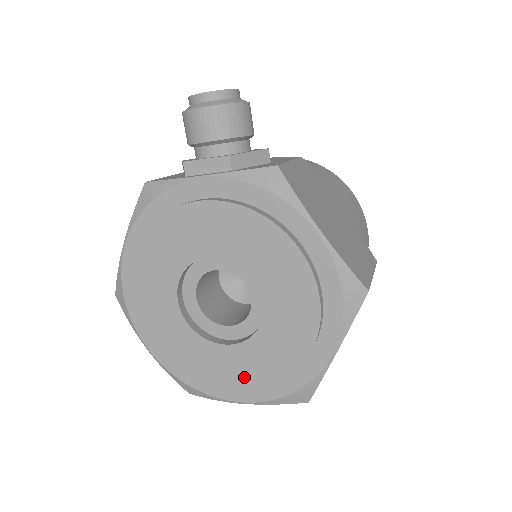
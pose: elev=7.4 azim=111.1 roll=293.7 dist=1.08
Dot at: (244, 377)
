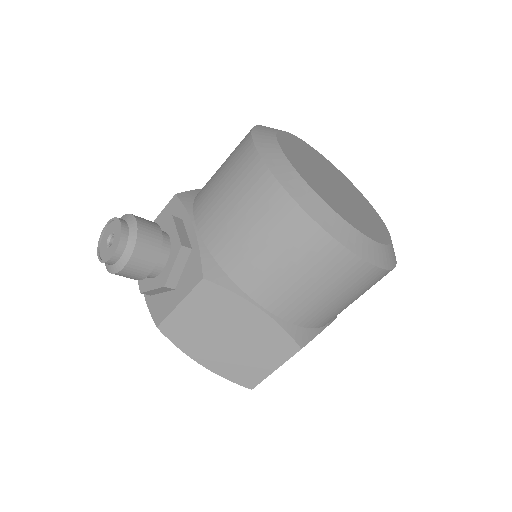
Dot at: occluded
